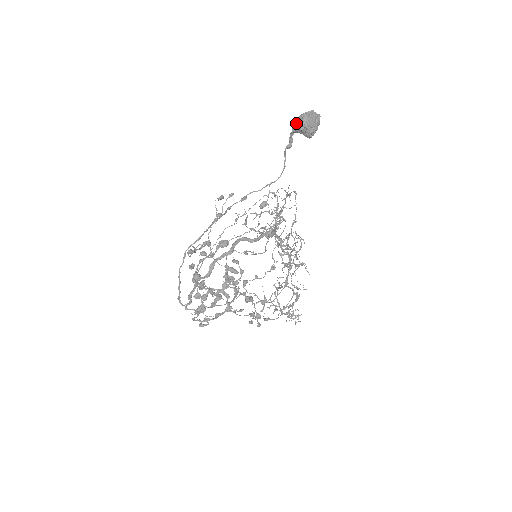
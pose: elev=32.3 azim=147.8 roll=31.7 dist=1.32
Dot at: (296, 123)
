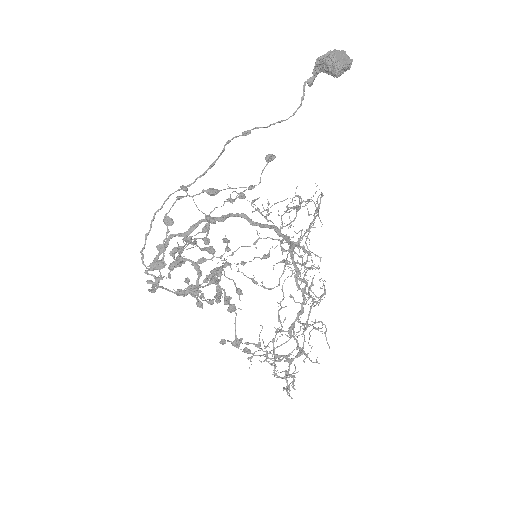
Dot at: (322, 58)
